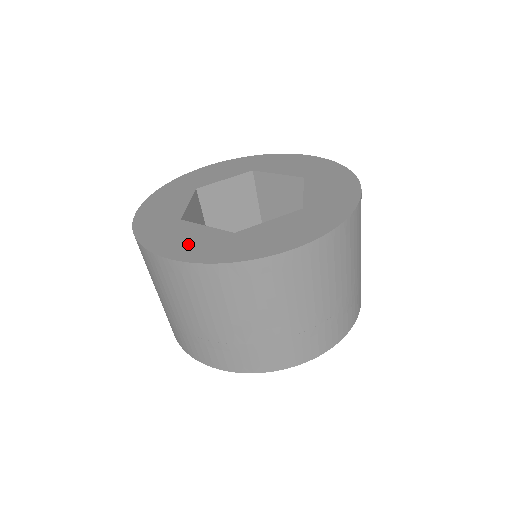
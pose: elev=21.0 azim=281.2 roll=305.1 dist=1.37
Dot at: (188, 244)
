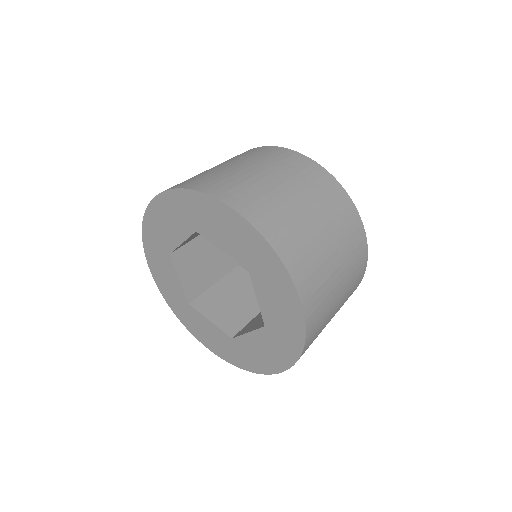
Dot at: (211, 339)
